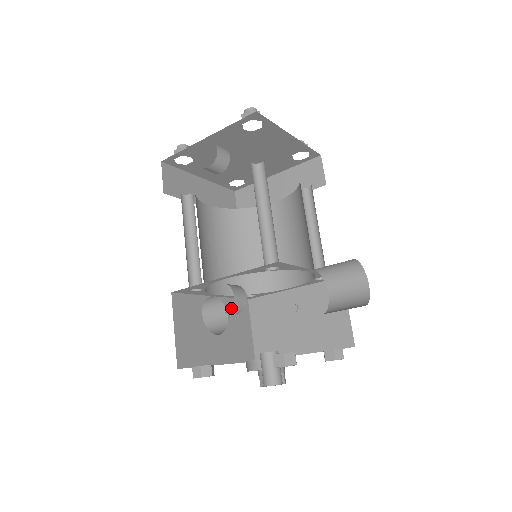
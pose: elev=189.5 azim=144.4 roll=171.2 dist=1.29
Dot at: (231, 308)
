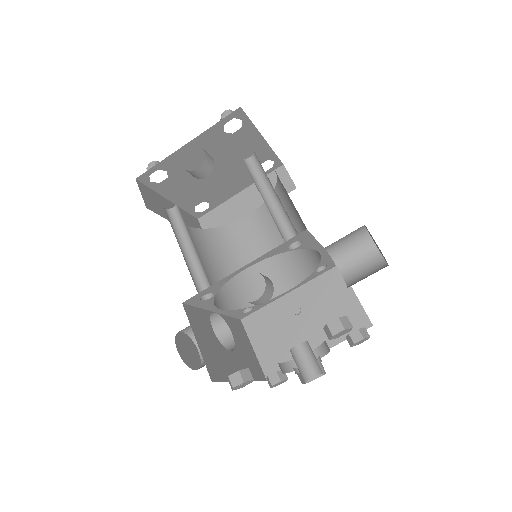
Dot at: (264, 293)
